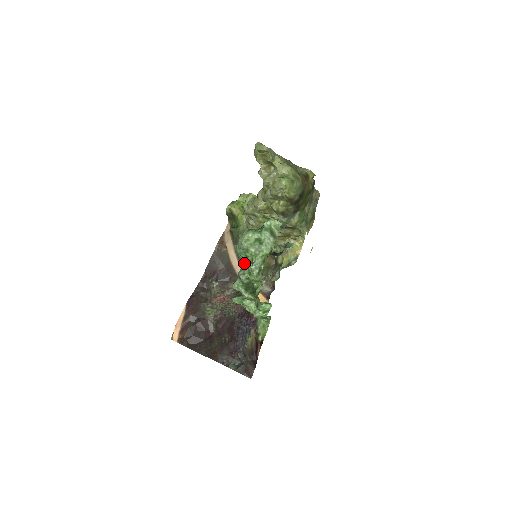
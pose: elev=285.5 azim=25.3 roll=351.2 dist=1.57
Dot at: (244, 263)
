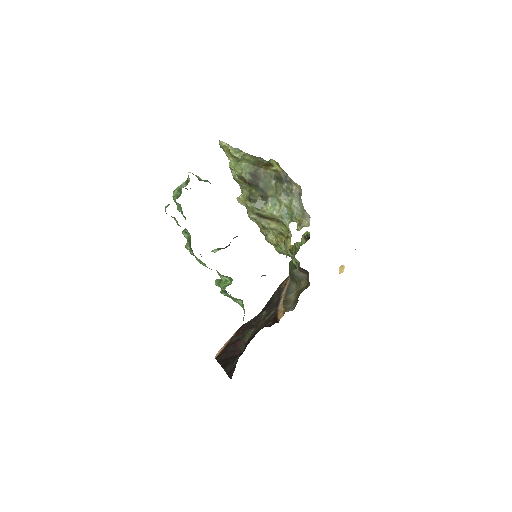
Dot at: occluded
